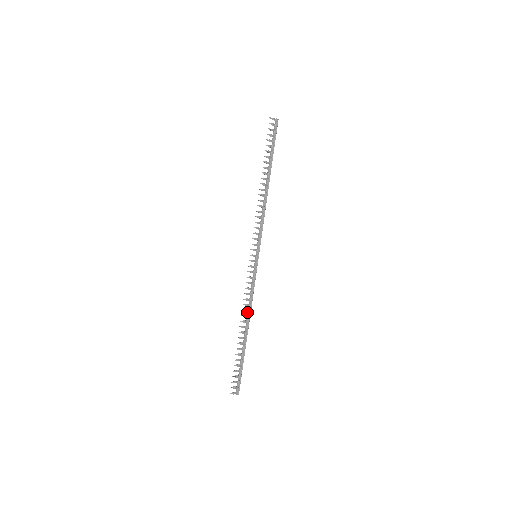
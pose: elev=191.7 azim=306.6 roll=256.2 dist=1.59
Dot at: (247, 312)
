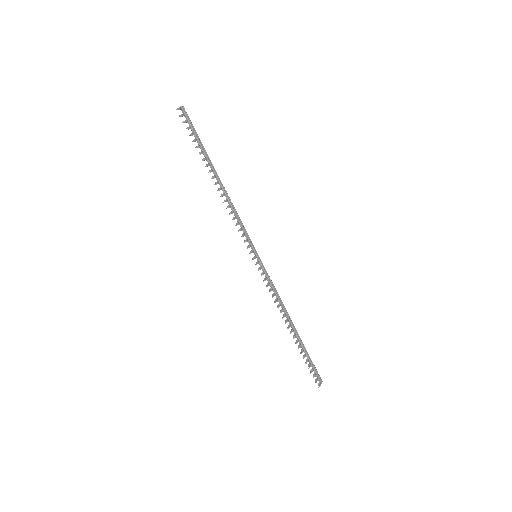
Dot at: (283, 311)
